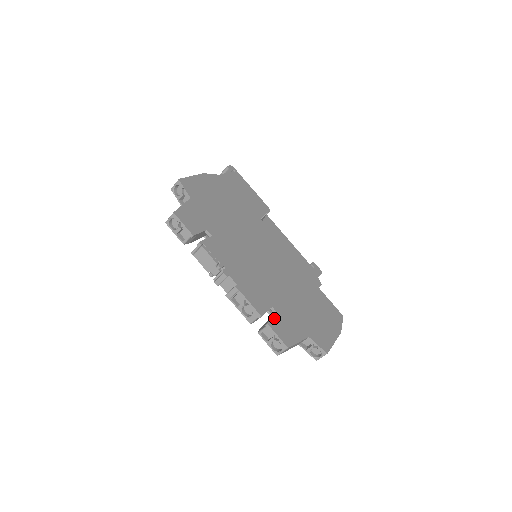
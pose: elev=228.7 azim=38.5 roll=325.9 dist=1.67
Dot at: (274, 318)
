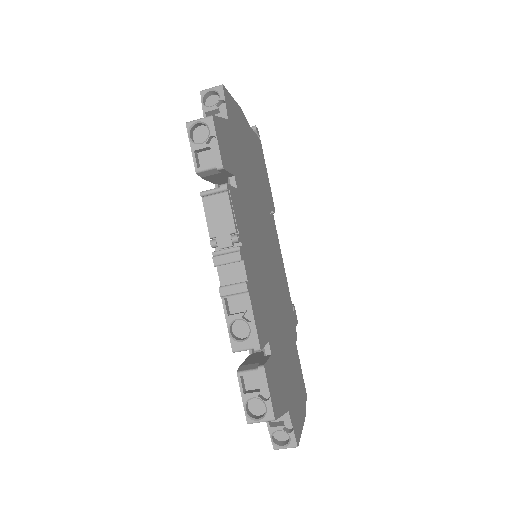
Dot at: (269, 361)
